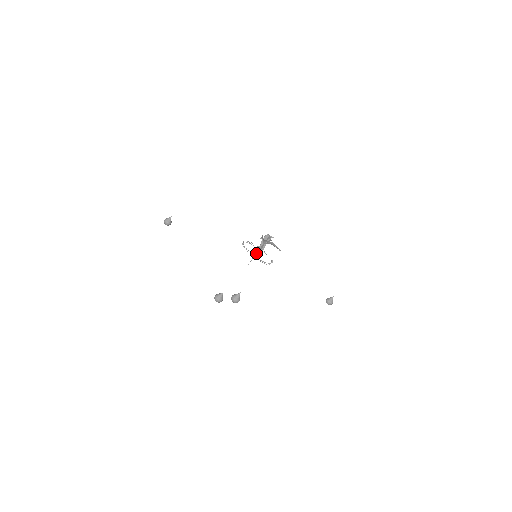
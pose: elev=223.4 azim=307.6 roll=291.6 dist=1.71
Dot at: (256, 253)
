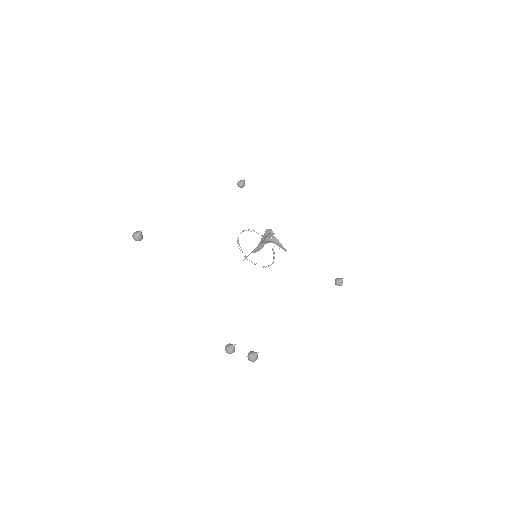
Dot at: (255, 249)
